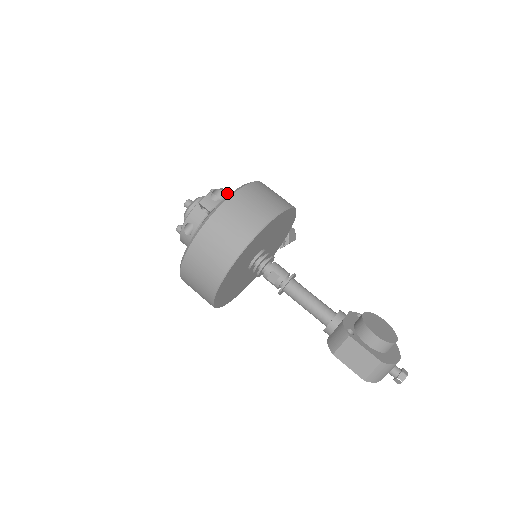
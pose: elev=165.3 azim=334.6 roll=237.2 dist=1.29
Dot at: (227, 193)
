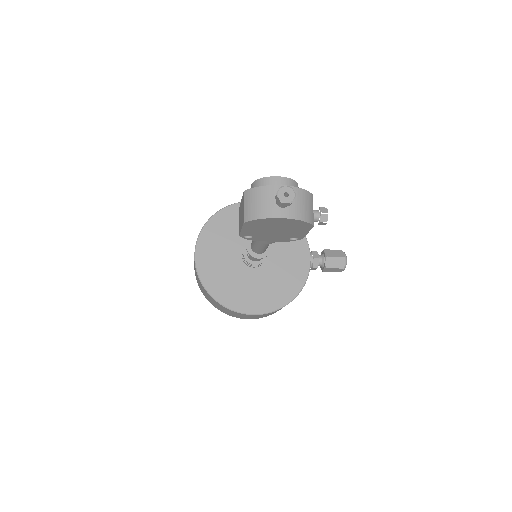
Dot at: occluded
